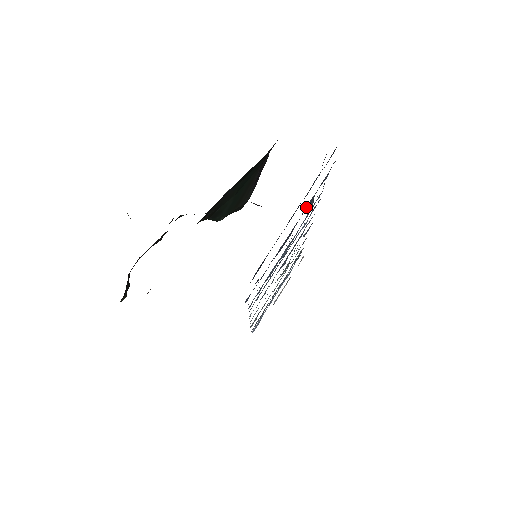
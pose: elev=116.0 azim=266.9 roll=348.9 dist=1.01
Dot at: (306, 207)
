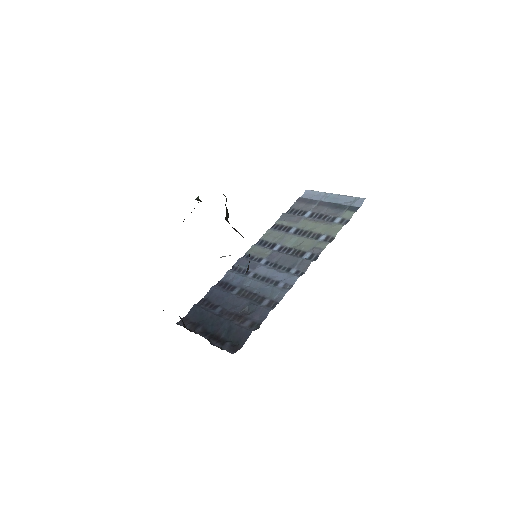
Dot at: (250, 307)
